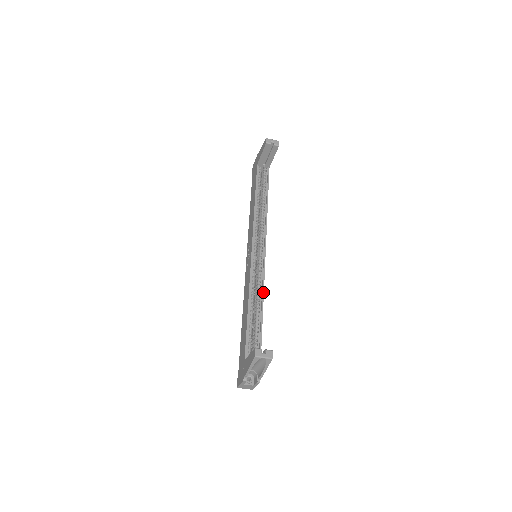
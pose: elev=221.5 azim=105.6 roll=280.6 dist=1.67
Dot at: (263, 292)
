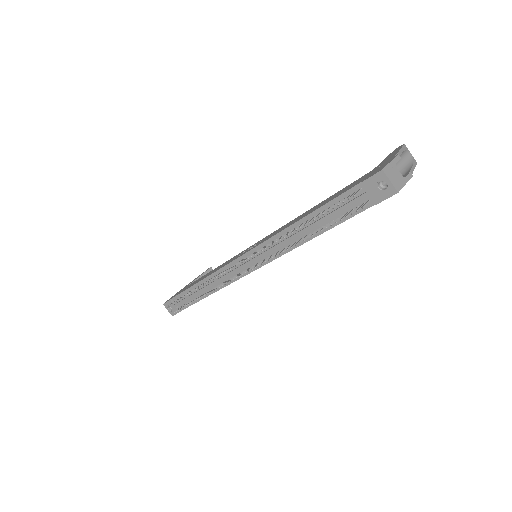
Dot at: occluded
